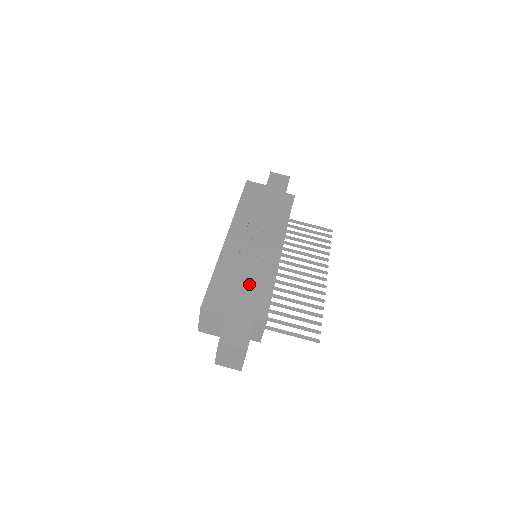
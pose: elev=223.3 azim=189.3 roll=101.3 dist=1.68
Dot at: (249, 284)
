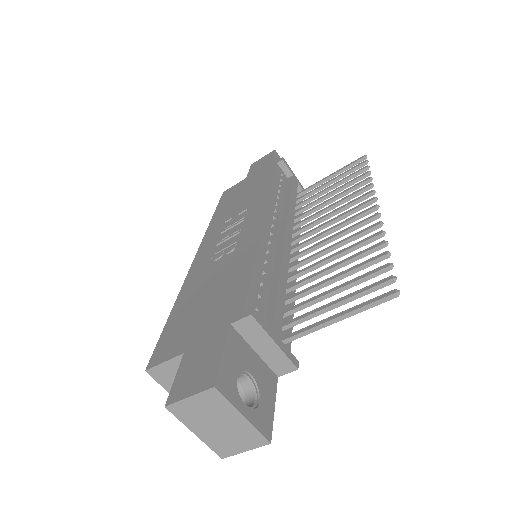
Dot at: (221, 287)
